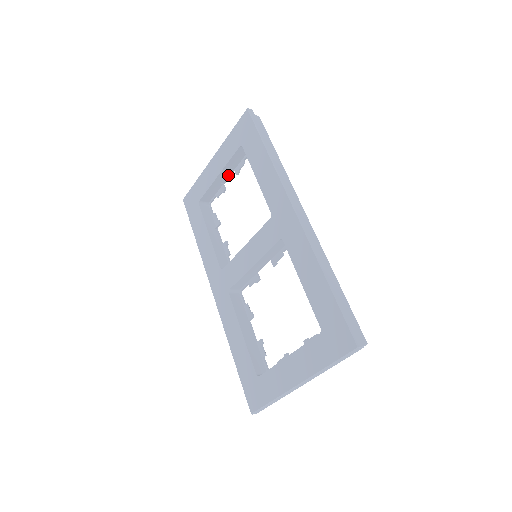
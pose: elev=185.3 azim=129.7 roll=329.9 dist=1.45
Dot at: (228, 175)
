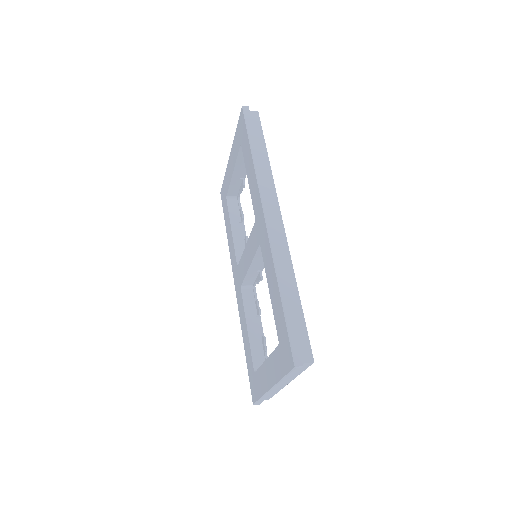
Dot at: (244, 170)
